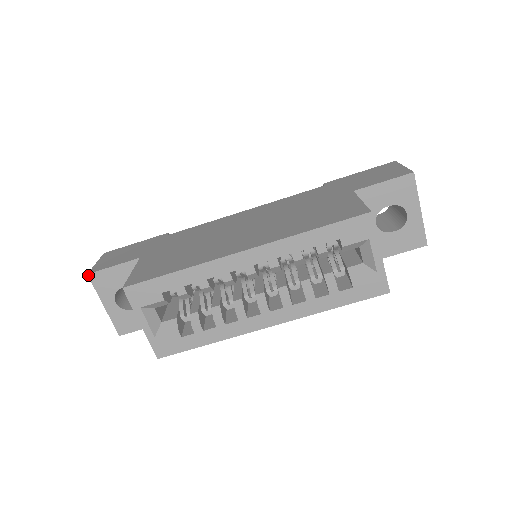
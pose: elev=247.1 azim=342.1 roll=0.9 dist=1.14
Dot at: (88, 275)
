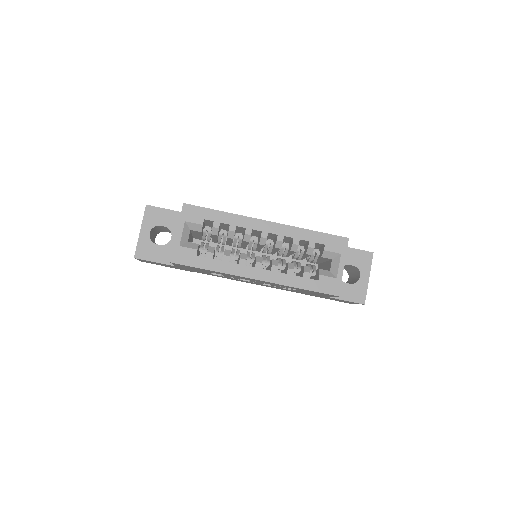
Dot at: (146, 205)
